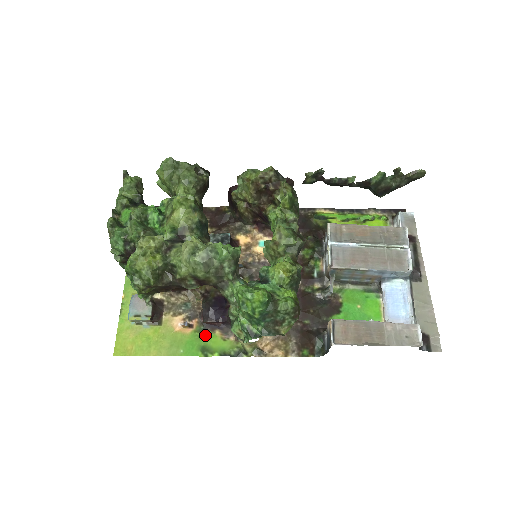
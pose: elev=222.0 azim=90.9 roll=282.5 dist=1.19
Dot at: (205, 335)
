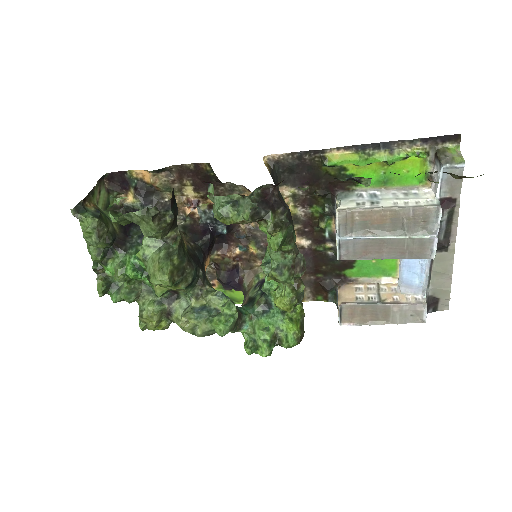
Dot at: (228, 290)
